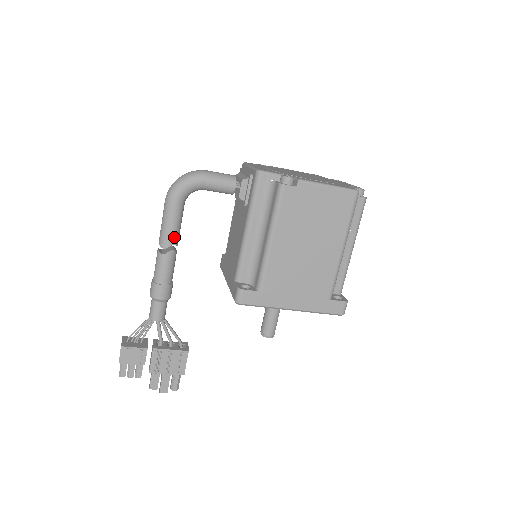
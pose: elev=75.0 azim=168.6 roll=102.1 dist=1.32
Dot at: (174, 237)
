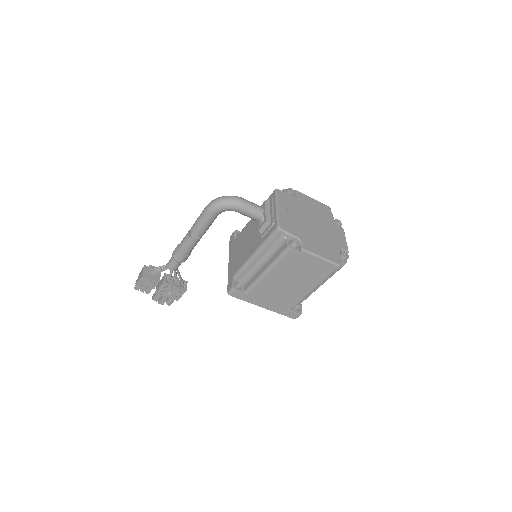
Dot at: (203, 232)
